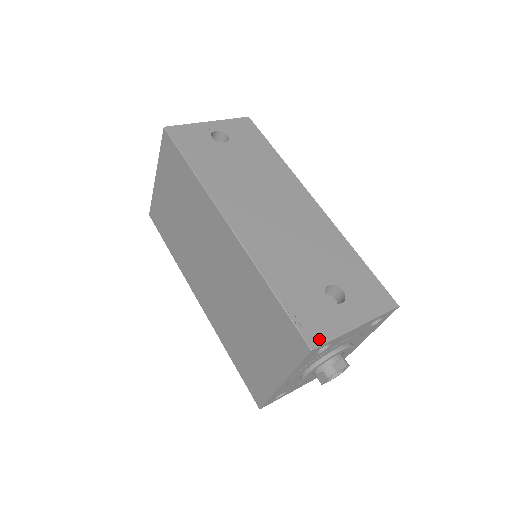
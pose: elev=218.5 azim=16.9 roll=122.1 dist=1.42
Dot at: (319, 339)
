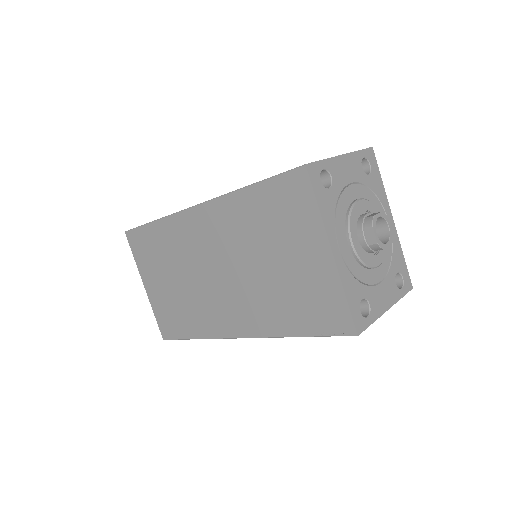
Dot at: occluded
